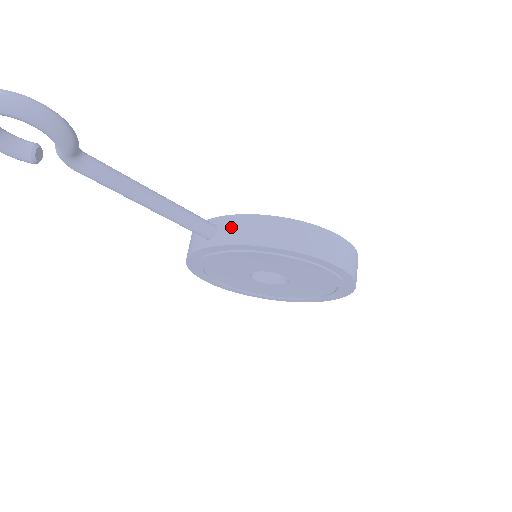
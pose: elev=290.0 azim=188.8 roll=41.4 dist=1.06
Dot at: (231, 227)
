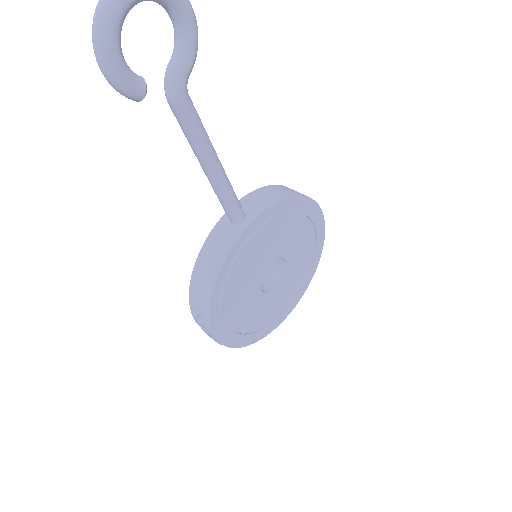
Dot at: (253, 202)
